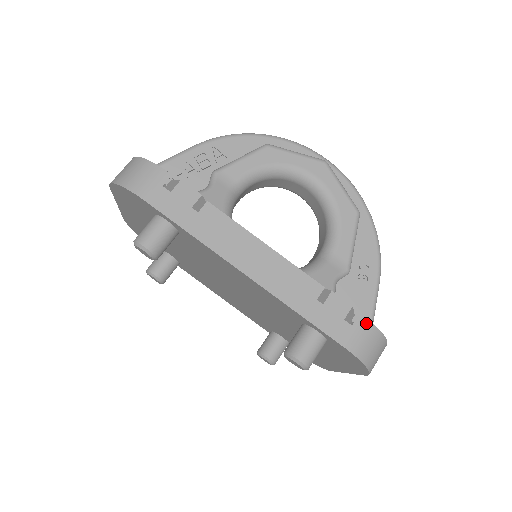
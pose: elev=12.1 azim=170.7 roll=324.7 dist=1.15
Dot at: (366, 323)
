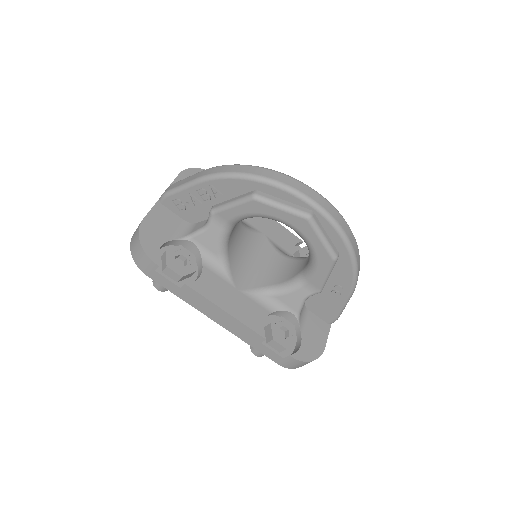
Dot at: (293, 360)
